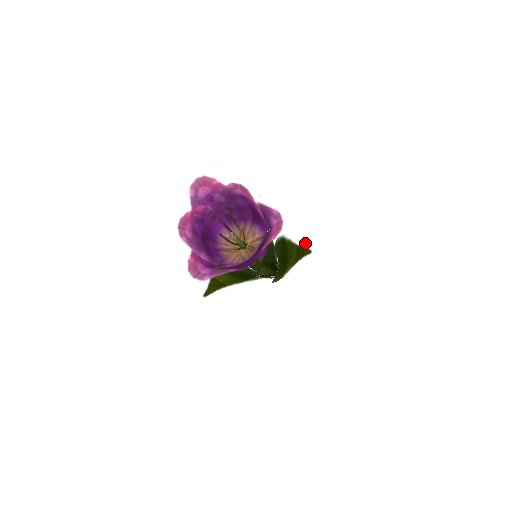
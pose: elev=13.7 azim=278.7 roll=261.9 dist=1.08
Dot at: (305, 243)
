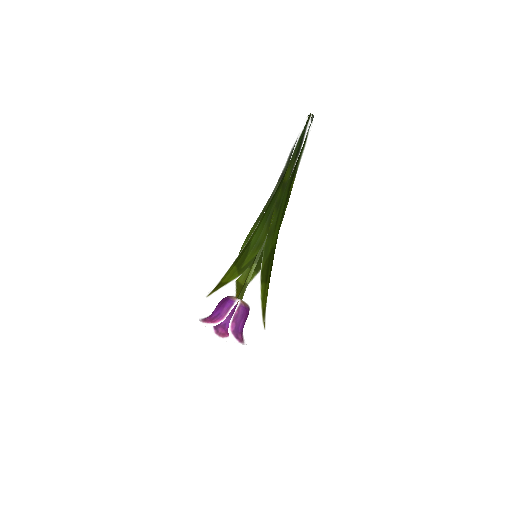
Dot at: (262, 323)
